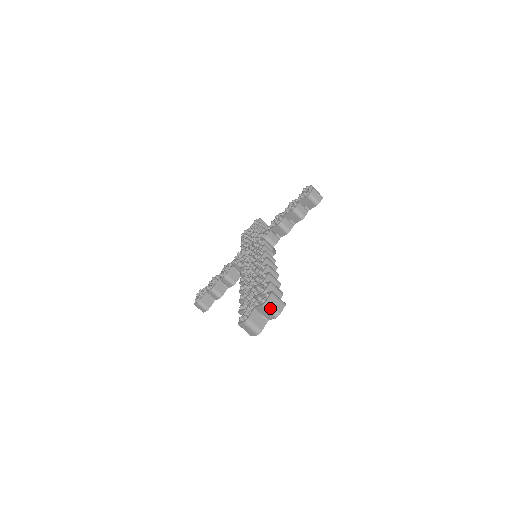
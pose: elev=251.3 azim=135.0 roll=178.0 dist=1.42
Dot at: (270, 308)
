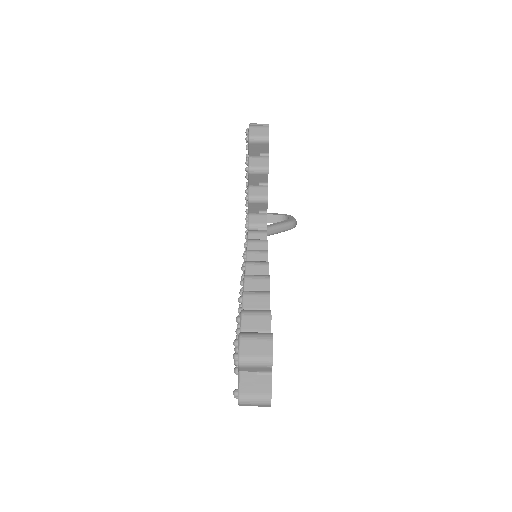
Dot at: (251, 362)
